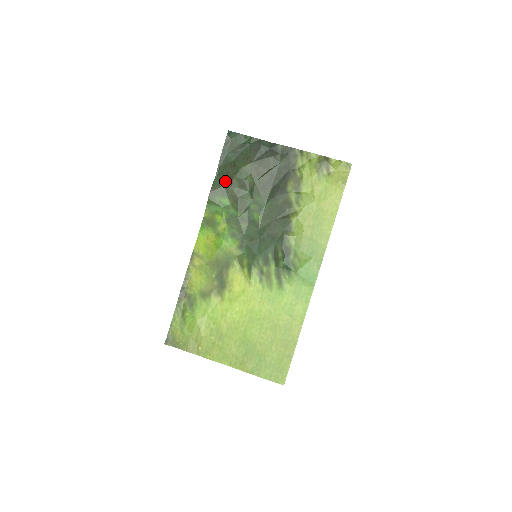
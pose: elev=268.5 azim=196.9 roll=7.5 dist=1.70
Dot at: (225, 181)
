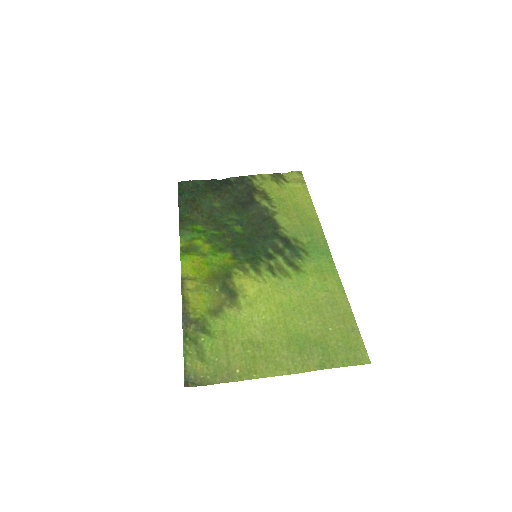
Dot at: (191, 213)
